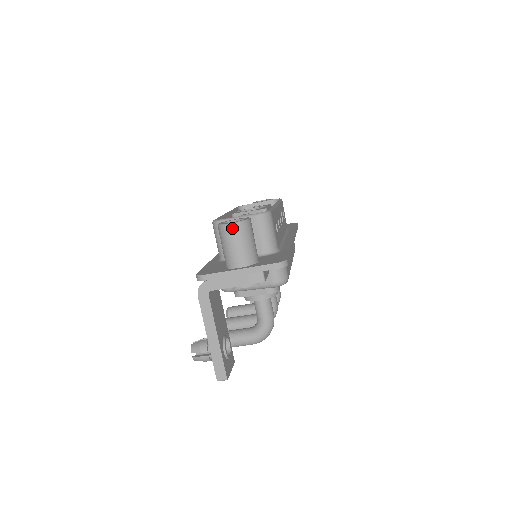
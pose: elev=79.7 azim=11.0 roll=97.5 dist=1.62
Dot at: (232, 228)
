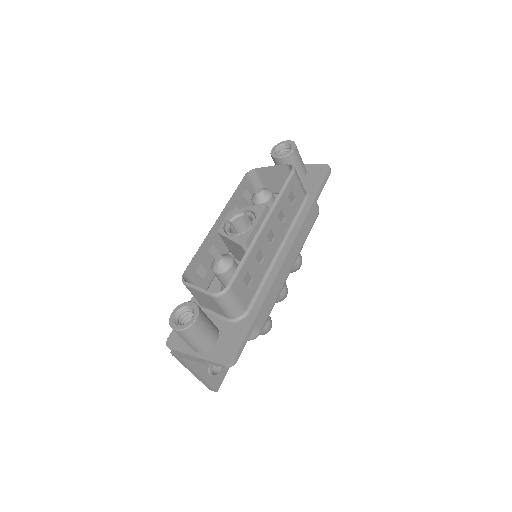
Dot at: (178, 332)
